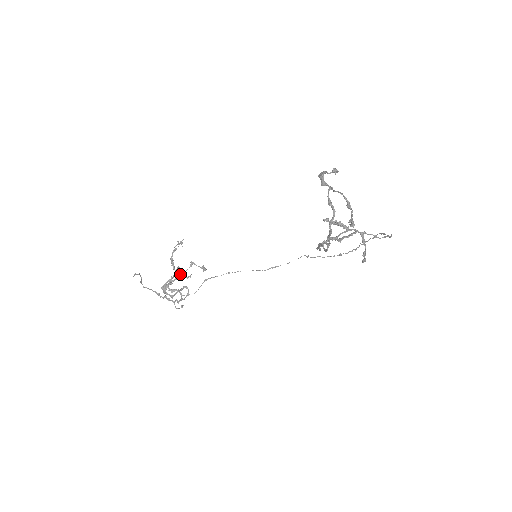
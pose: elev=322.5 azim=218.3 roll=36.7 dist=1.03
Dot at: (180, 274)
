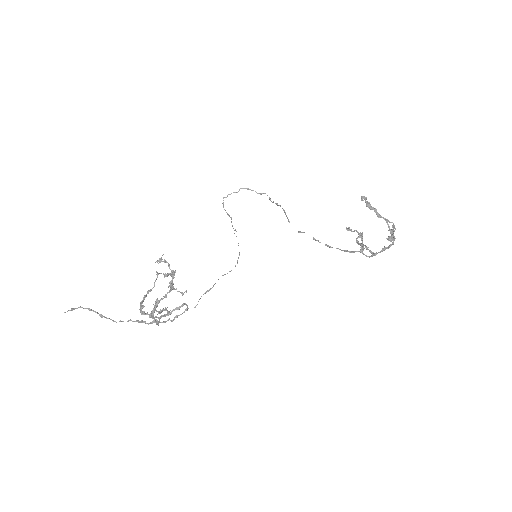
Dot at: (150, 290)
